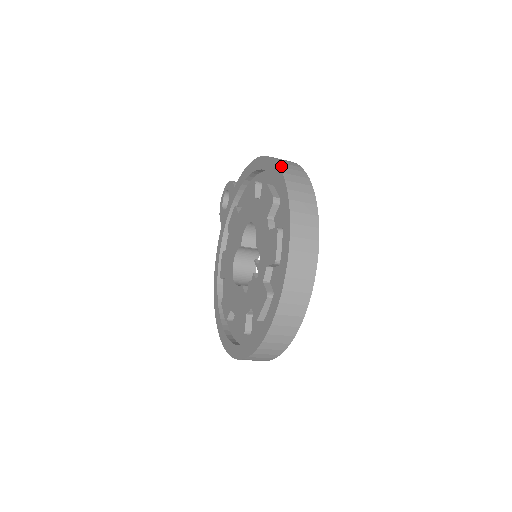
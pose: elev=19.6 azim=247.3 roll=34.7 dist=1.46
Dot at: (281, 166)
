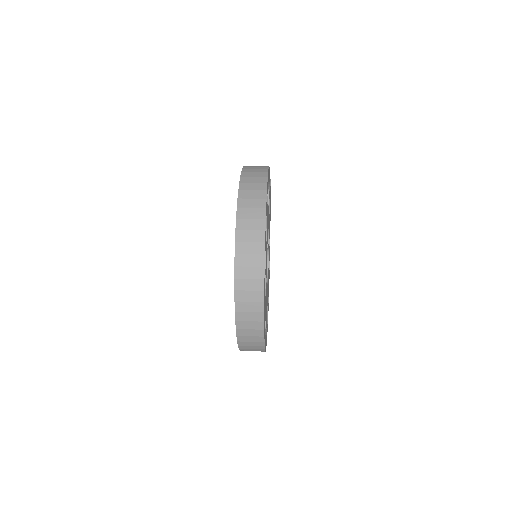
Dot at: (242, 182)
